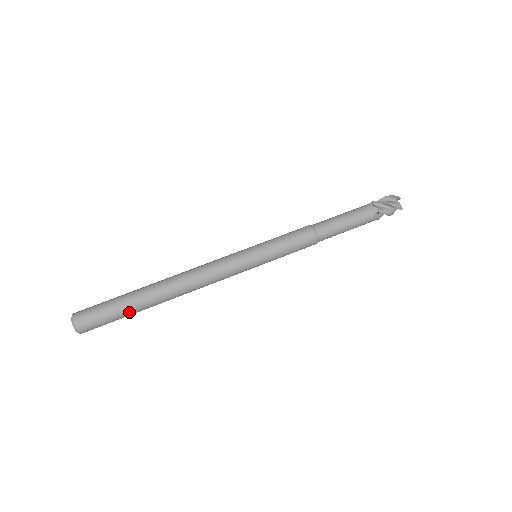
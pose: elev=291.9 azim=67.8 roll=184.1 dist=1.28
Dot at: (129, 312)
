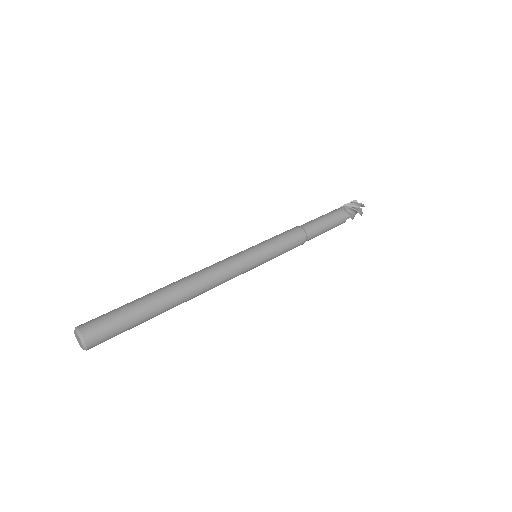
Dot at: (142, 322)
